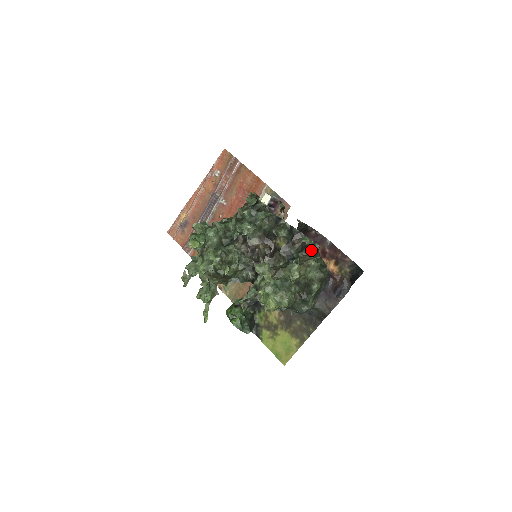
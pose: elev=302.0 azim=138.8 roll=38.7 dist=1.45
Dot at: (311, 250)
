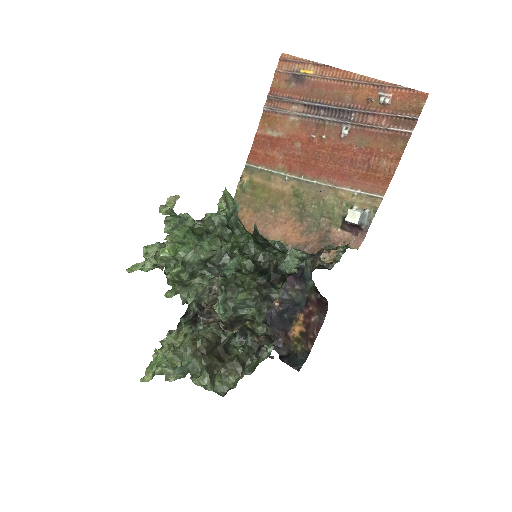
Dot at: (259, 358)
